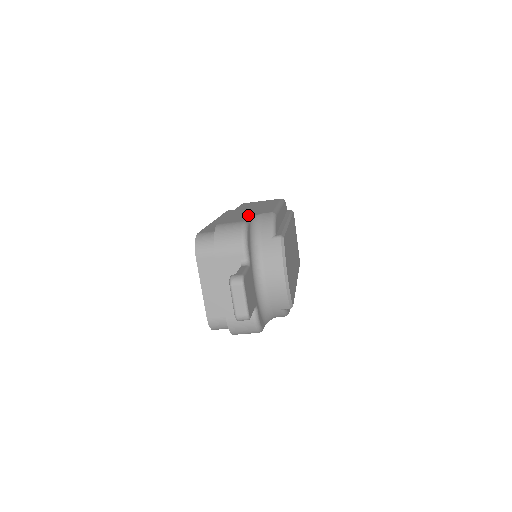
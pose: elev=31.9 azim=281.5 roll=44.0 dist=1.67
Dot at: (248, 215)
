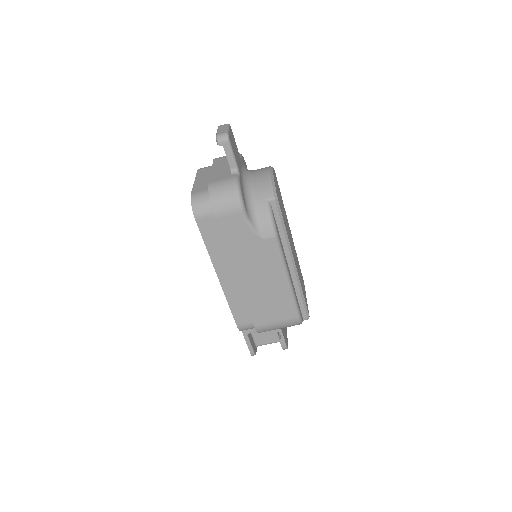
Dot at: occluded
